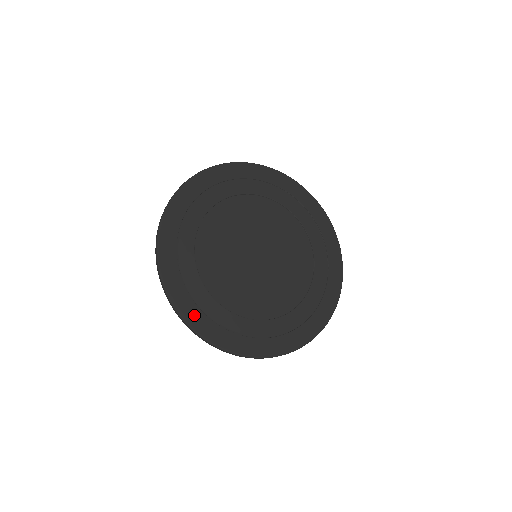
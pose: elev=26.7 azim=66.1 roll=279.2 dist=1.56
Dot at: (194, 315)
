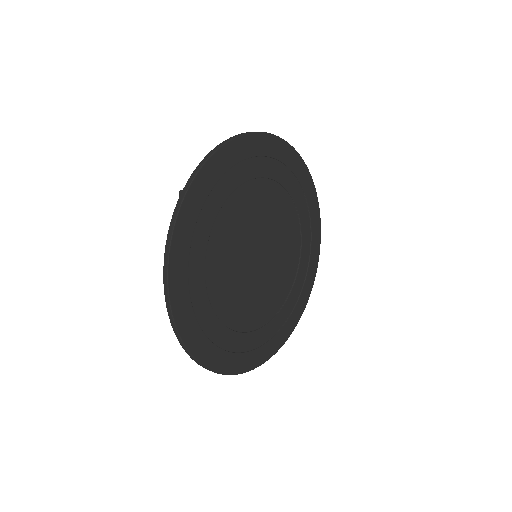
Dot at: (224, 361)
